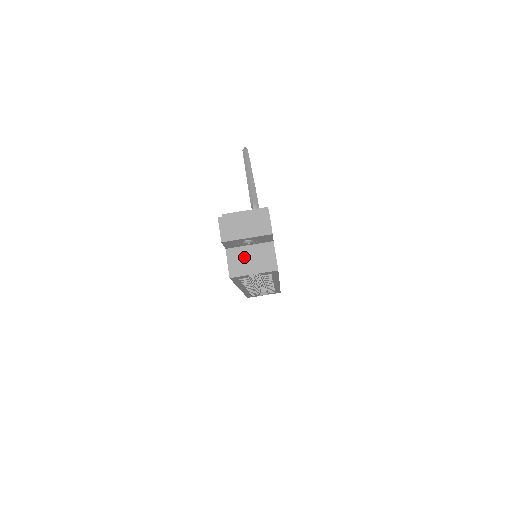
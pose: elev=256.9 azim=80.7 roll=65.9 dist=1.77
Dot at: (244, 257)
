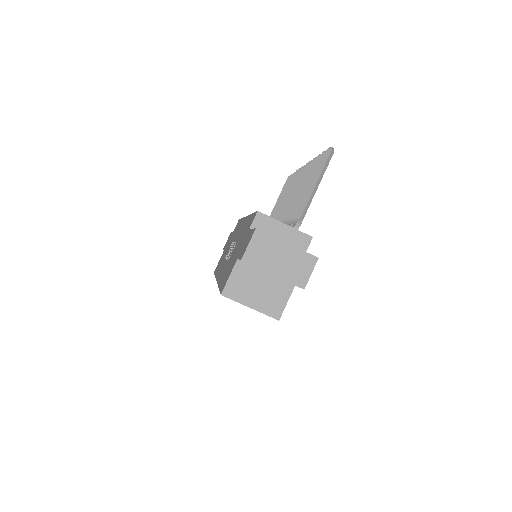
Dot at: (252, 282)
